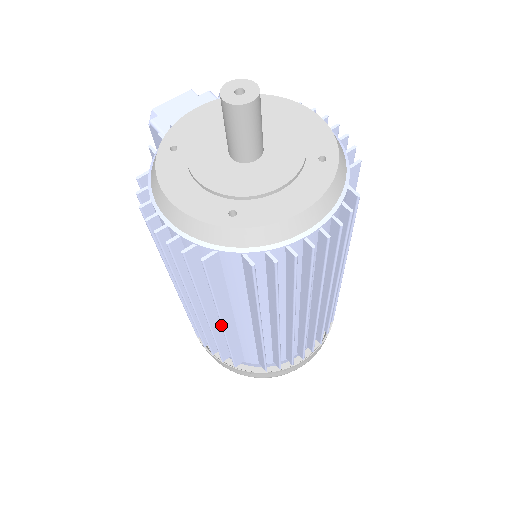
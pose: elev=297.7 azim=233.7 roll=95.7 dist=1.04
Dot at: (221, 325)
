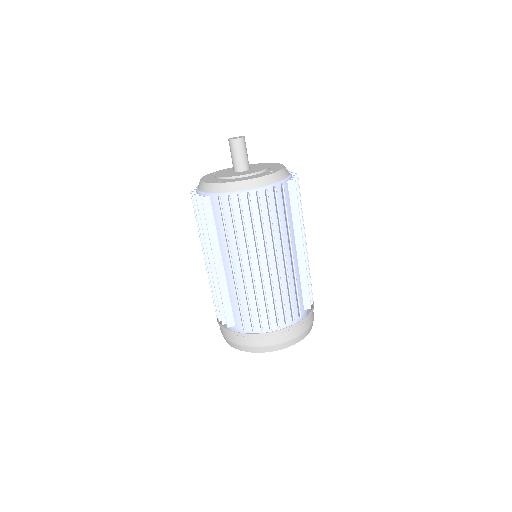
Dot at: occluded
